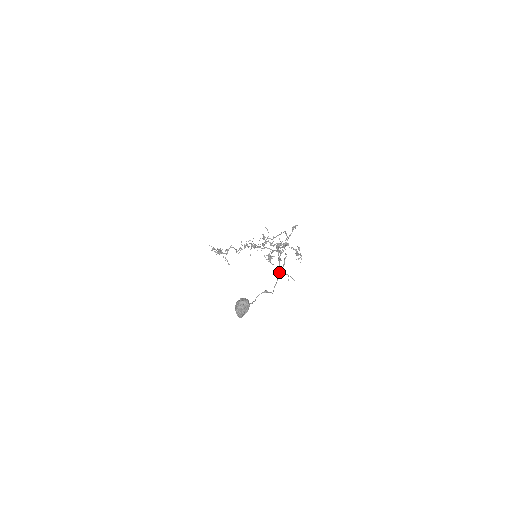
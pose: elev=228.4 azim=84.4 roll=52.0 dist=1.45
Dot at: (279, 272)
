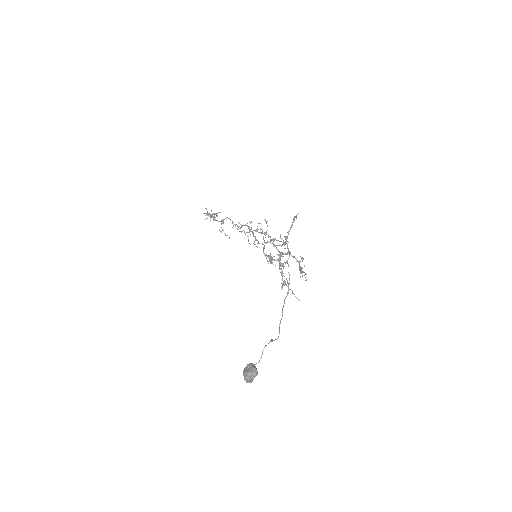
Dot at: occluded
